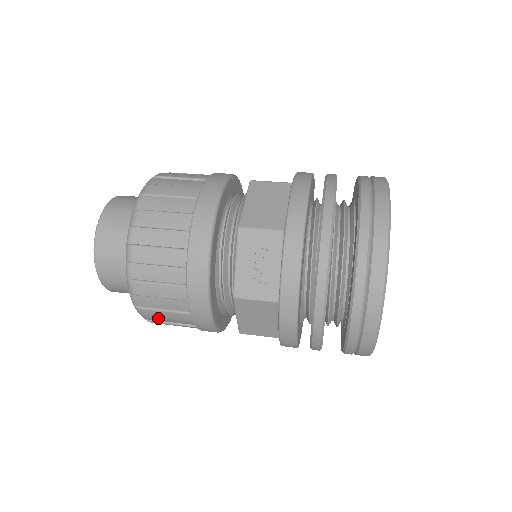
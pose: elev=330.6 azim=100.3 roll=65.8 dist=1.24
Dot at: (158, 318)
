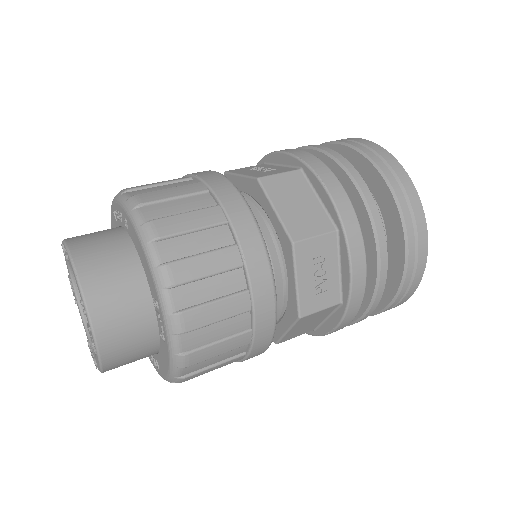
Dot at: occluded
